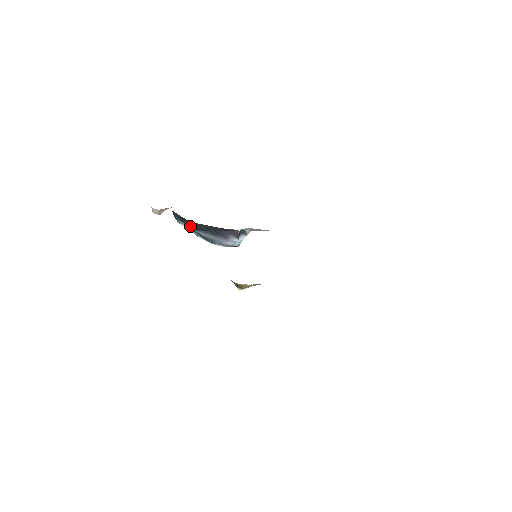
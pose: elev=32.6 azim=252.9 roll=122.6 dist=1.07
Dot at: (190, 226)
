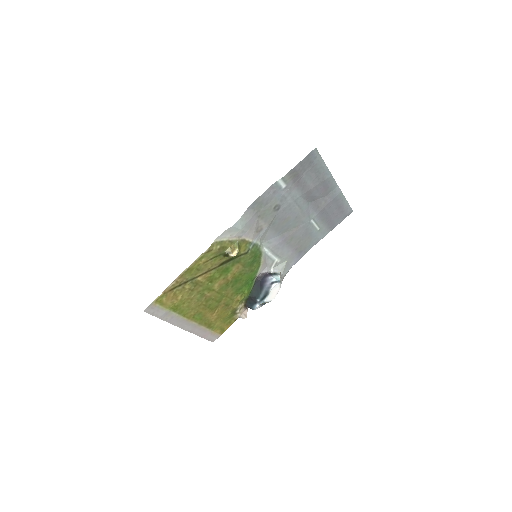
Dot at: (255, 300)
